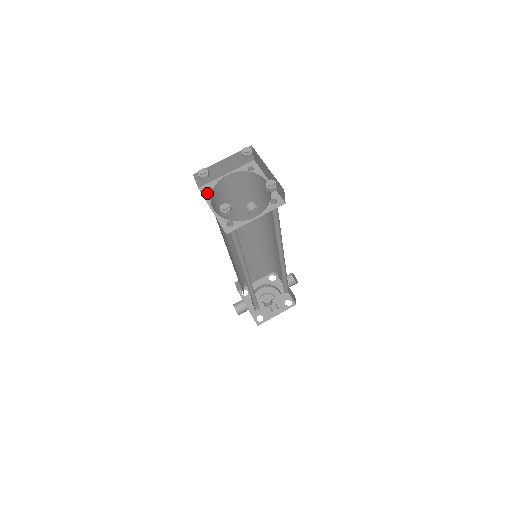
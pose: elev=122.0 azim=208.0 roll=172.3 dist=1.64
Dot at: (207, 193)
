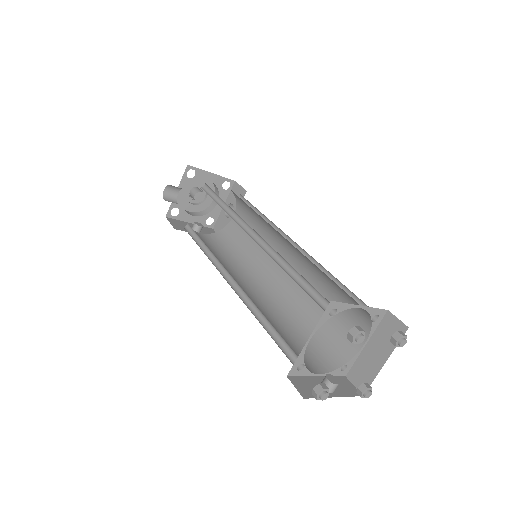
Dot at: (328, 315)
